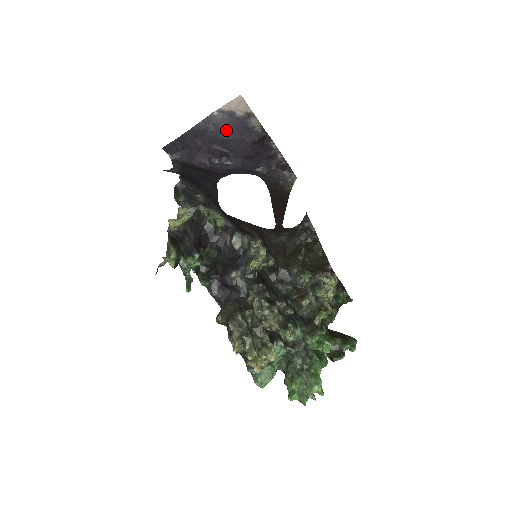
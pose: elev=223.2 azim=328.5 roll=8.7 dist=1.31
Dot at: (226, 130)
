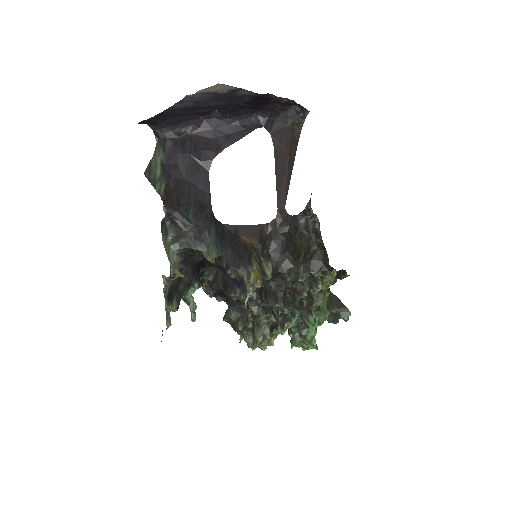
Dot at: (210, 101)
